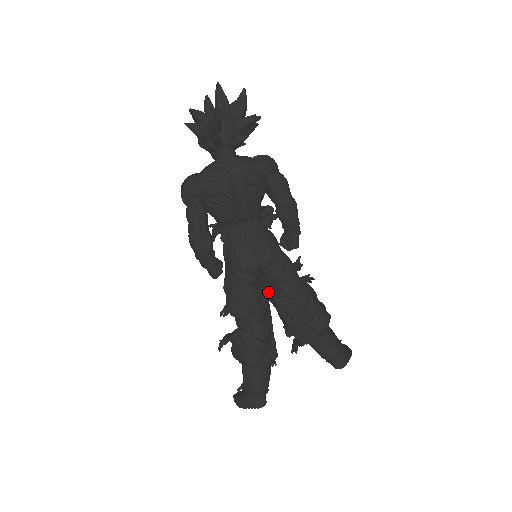
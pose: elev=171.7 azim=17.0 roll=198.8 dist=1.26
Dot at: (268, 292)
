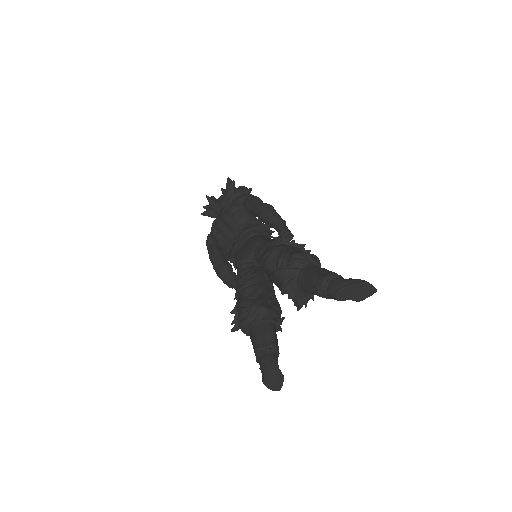
Dot at: occluded
